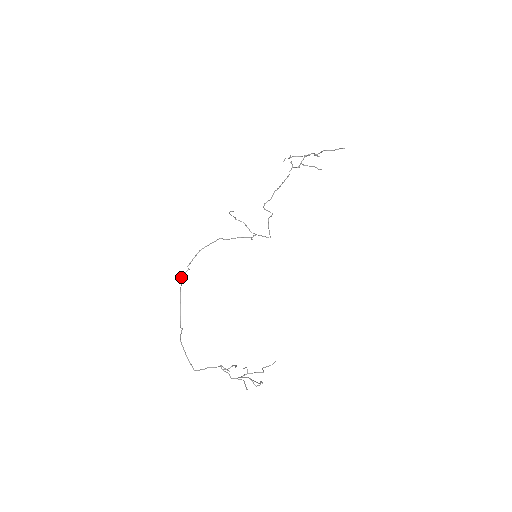
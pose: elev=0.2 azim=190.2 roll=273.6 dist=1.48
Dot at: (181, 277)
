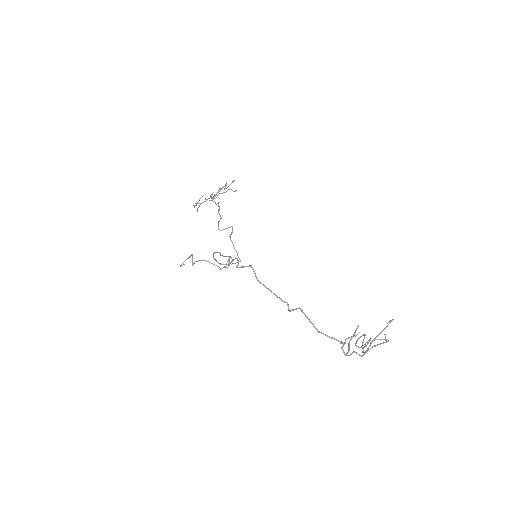
Dot at: occluded
